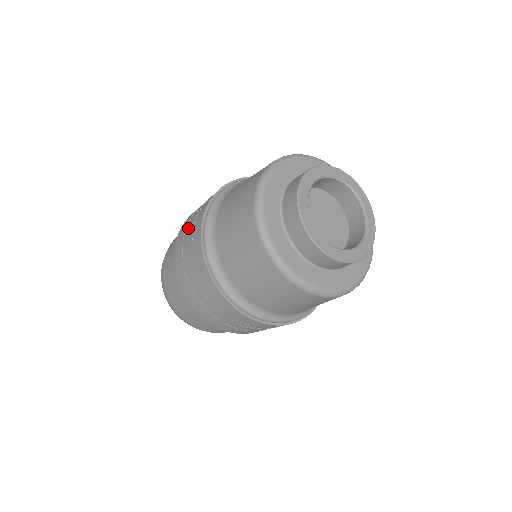
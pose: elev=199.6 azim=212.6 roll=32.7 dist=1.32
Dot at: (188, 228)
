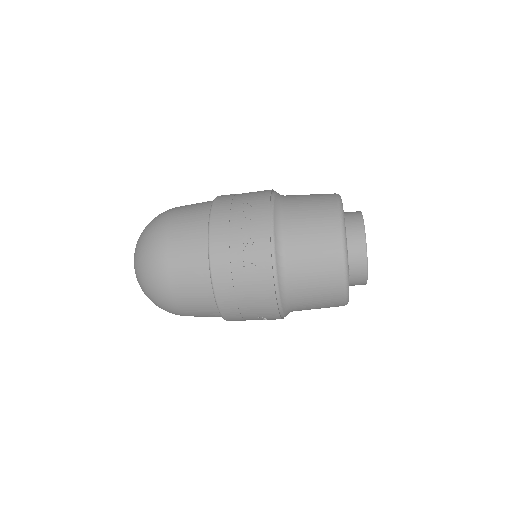
Dot at: (237, 254)
